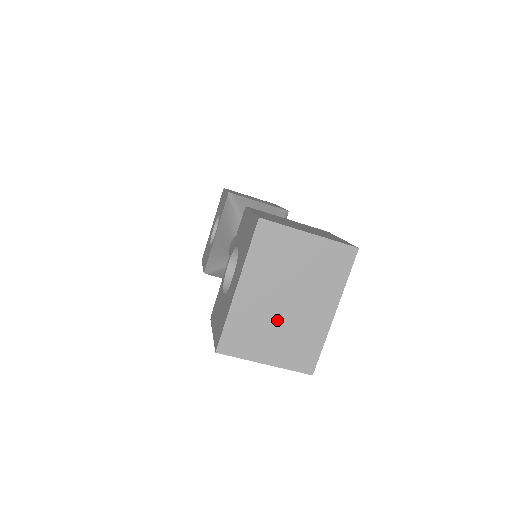
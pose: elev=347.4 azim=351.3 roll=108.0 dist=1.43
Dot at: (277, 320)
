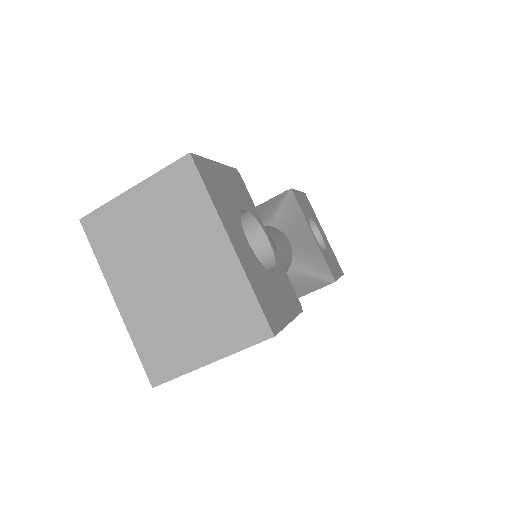
Dot at: (179, 304)
